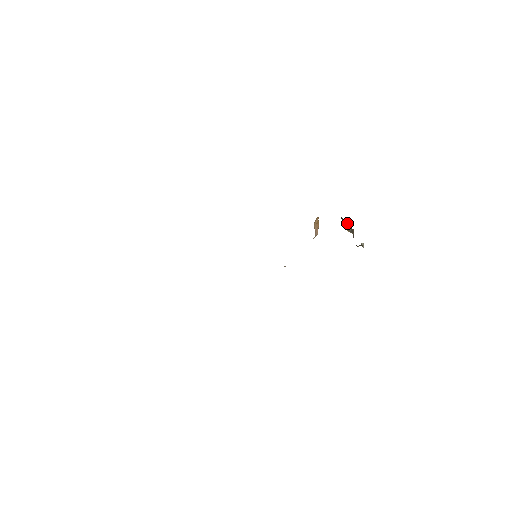
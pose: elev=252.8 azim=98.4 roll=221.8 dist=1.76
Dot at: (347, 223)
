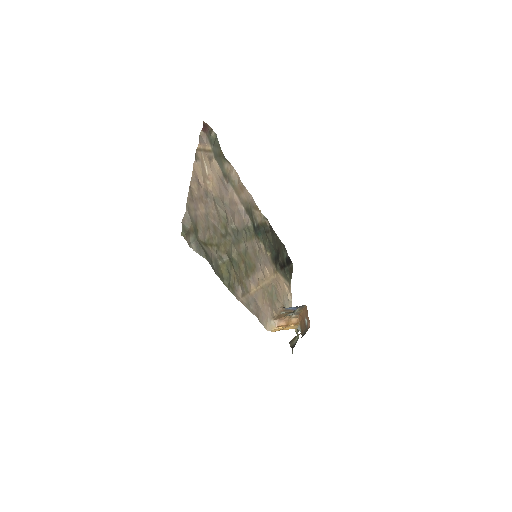
Dot at: occluded
